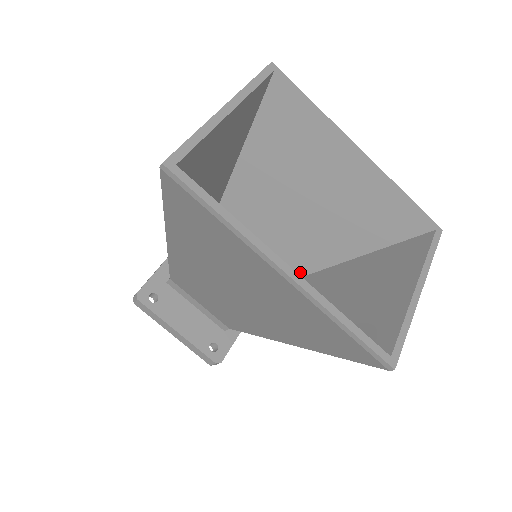
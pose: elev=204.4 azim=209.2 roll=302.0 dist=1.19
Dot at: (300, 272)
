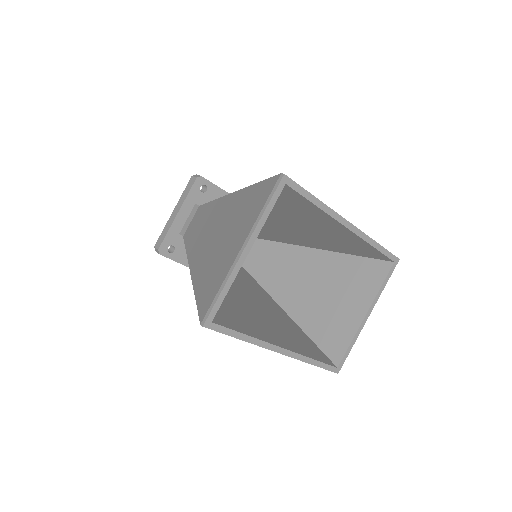
Dot at: (288, 242)
